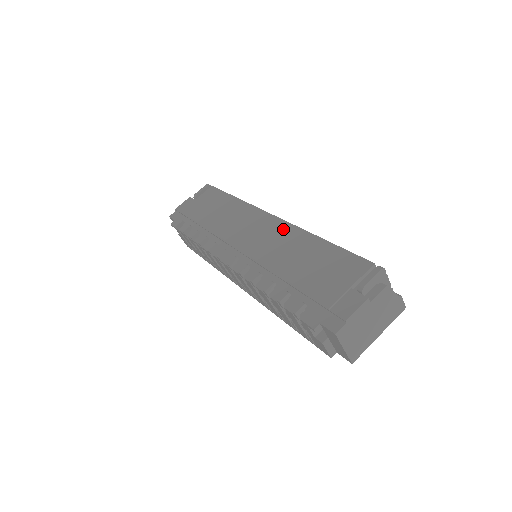
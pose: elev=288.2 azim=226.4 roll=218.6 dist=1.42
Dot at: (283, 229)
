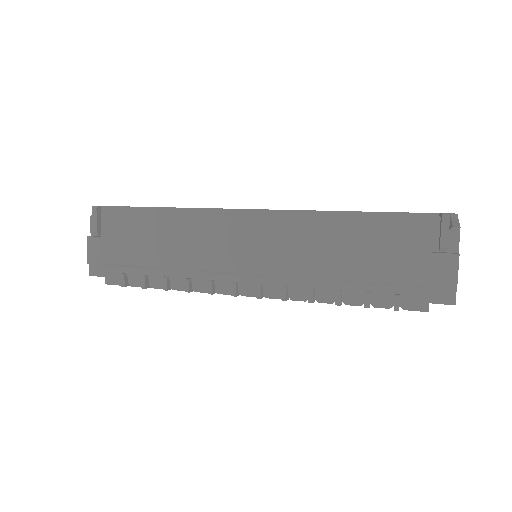
Dot at: (281, 222)
